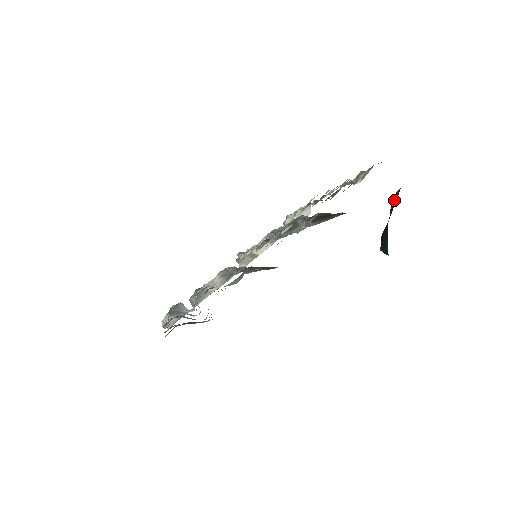
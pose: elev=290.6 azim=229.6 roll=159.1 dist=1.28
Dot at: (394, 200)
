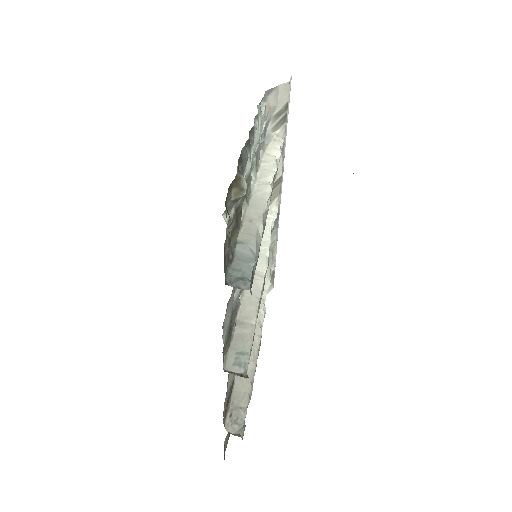
Dot at: occluded
